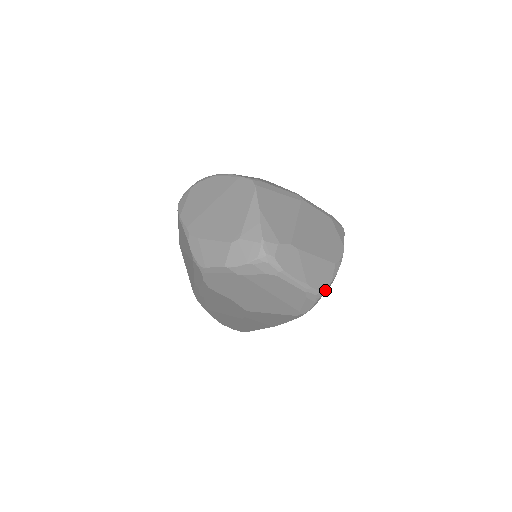
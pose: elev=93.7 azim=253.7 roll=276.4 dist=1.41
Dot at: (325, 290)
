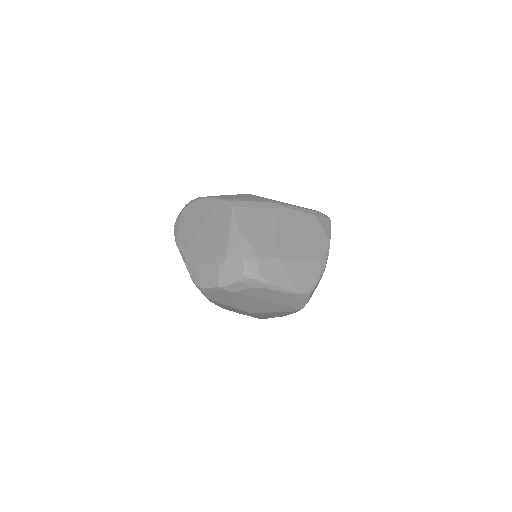
Dot at: (314, 287)
